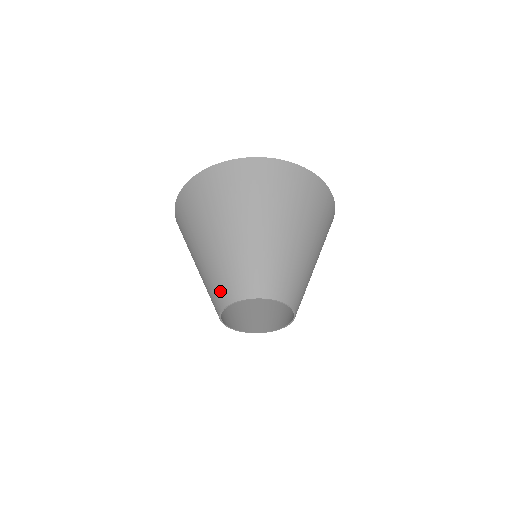
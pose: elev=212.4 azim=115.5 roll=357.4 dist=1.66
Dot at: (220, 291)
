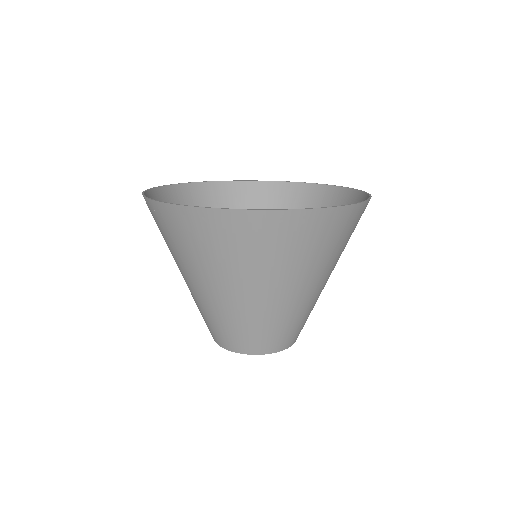
Dot at: (206, 324)
